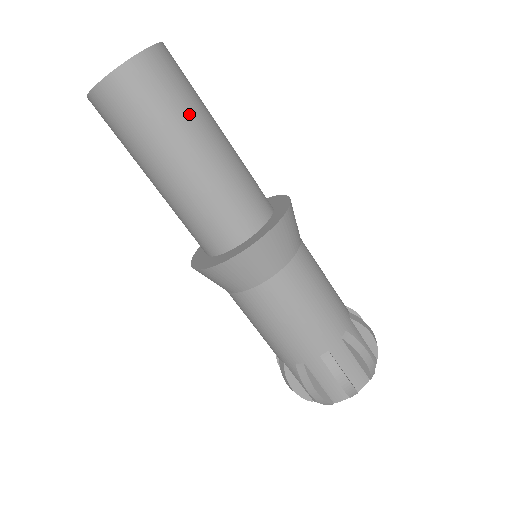
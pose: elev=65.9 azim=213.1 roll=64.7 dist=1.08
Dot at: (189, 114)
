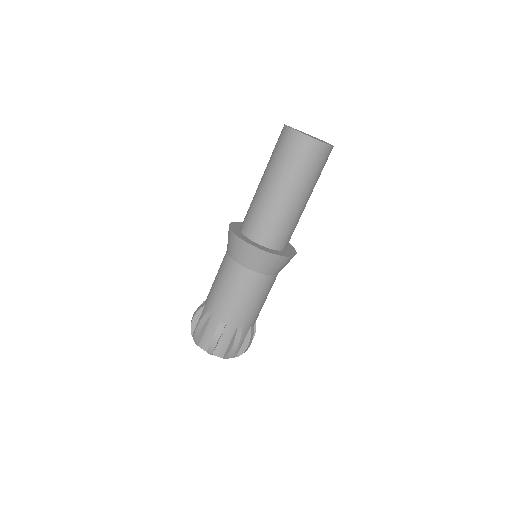
Dot at: occluded
